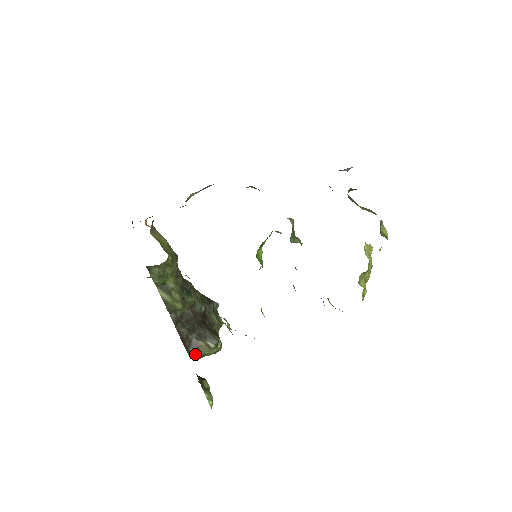
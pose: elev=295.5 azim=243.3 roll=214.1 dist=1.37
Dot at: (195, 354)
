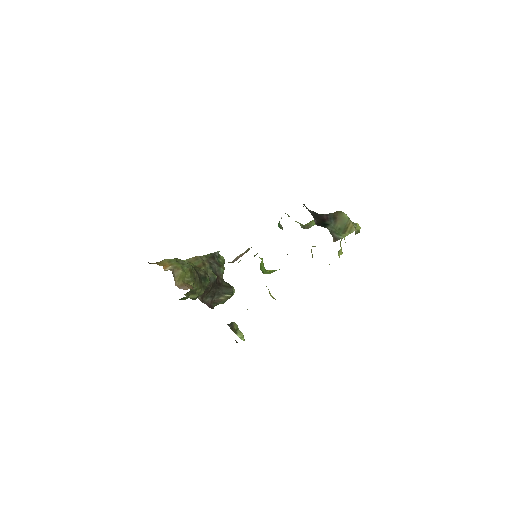
Dot at: occluded
